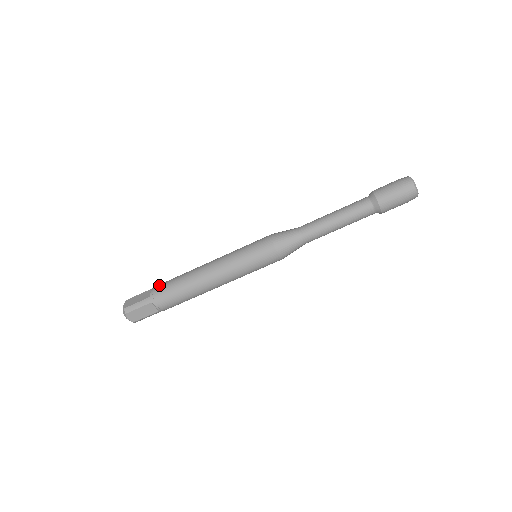
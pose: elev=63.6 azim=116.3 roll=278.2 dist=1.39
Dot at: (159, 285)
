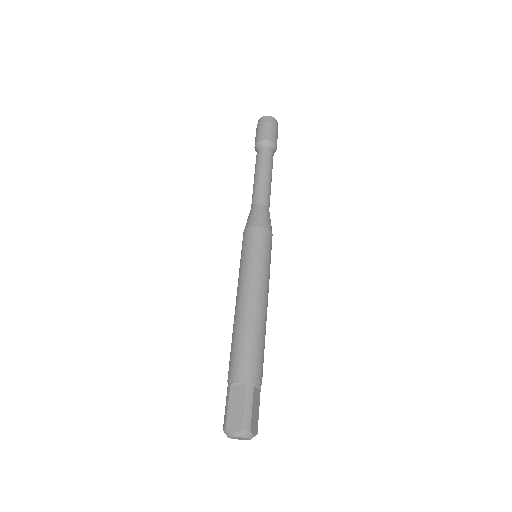
Dot at: occluded
